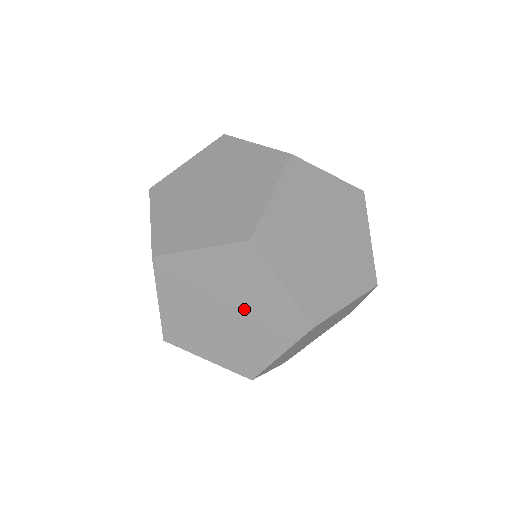
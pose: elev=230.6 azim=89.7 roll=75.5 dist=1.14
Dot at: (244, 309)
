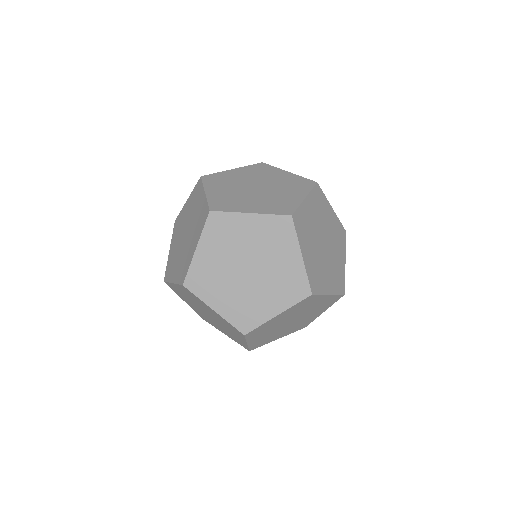
Dot at: (253, 253)
